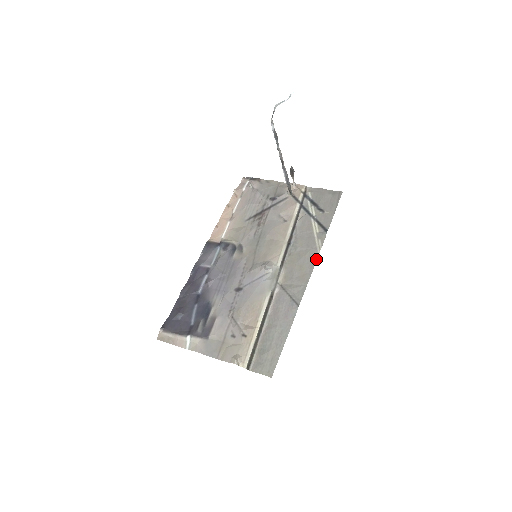
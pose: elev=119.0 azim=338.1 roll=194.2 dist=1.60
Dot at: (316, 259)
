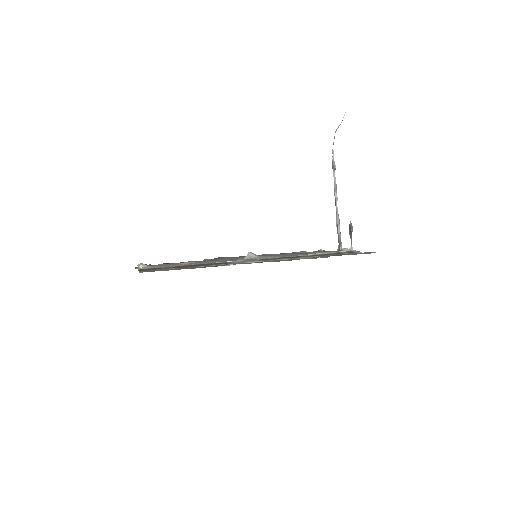
Dot at: occluded
